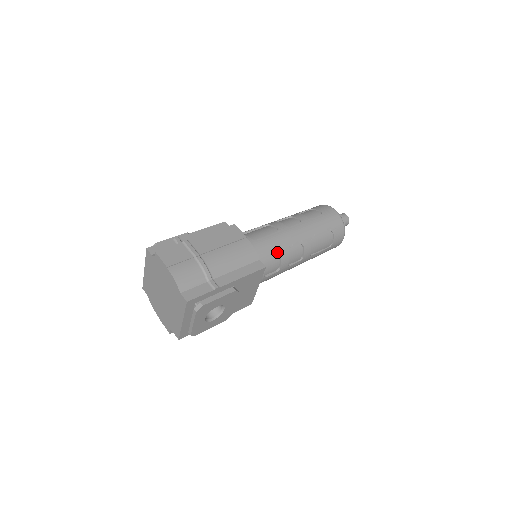
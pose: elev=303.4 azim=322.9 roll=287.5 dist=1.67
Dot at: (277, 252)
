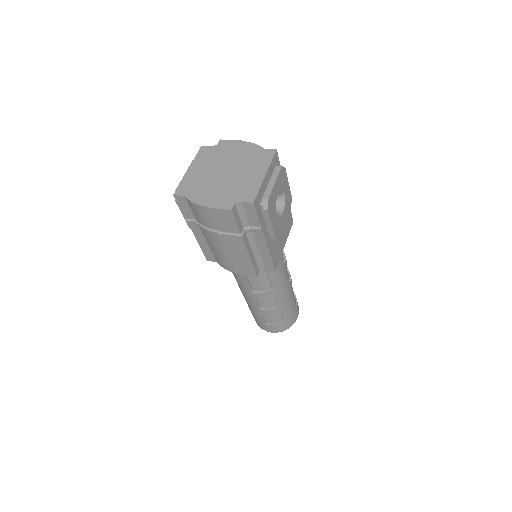
Dot at: occluded
